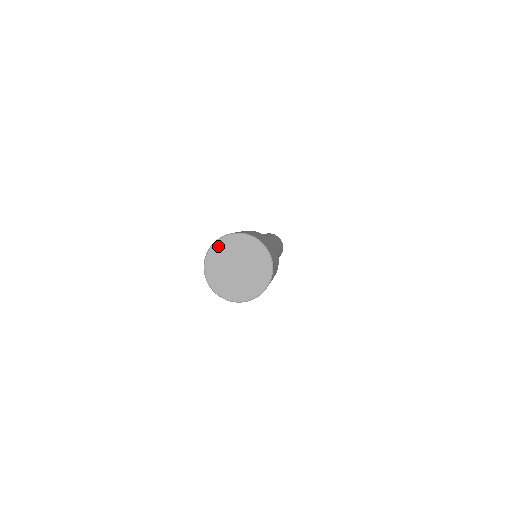
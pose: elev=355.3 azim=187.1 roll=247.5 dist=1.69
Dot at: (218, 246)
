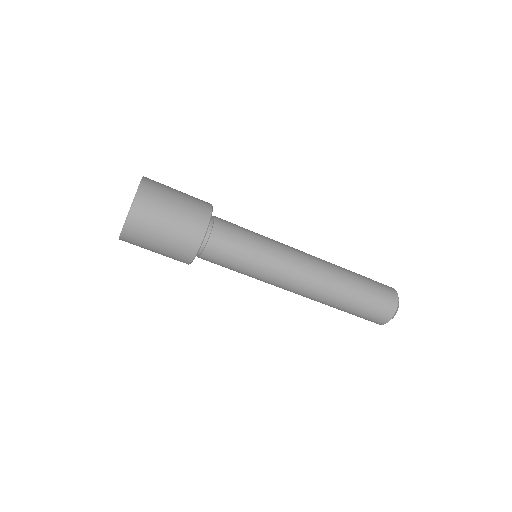
Dot at: occluded
